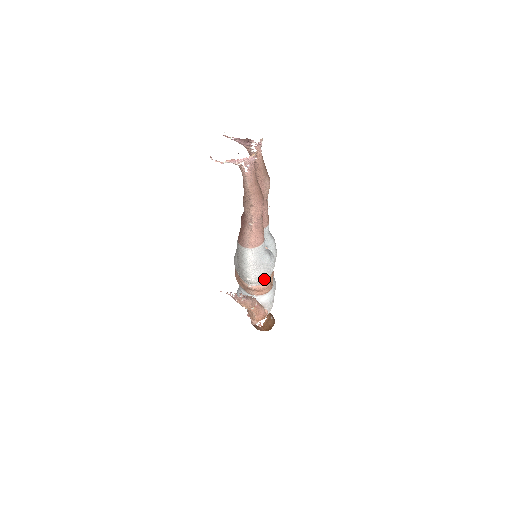
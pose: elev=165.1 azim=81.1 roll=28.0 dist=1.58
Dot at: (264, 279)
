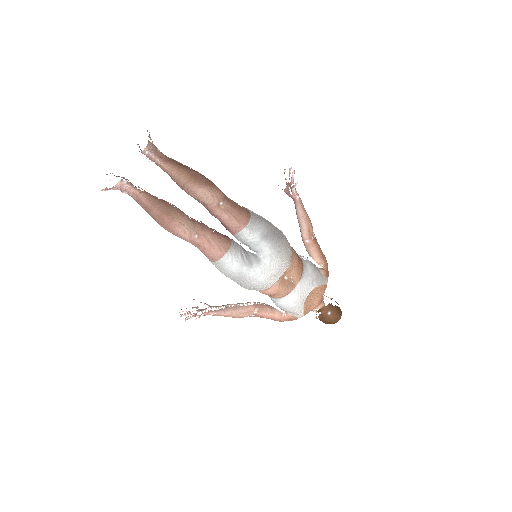
Dot at: (256, 288)
